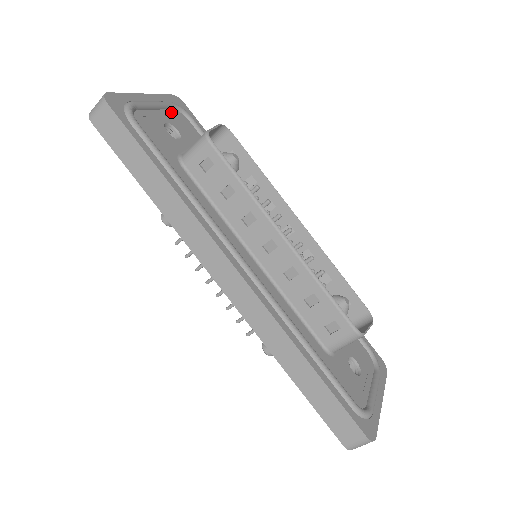
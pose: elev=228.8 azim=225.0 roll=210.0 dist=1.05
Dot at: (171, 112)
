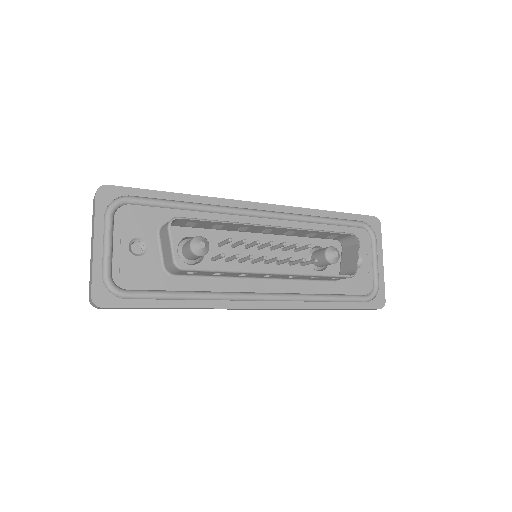
Dot at: (117, 224)
